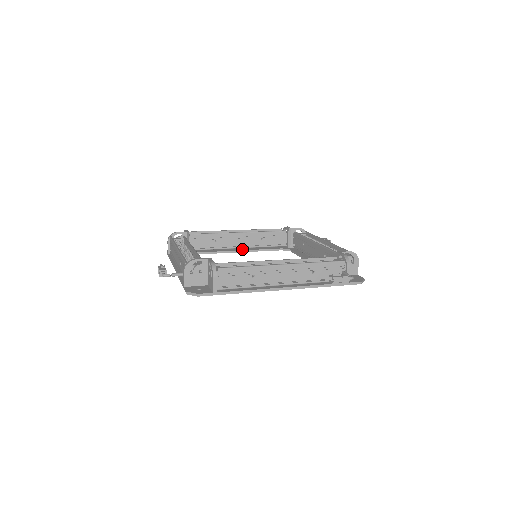
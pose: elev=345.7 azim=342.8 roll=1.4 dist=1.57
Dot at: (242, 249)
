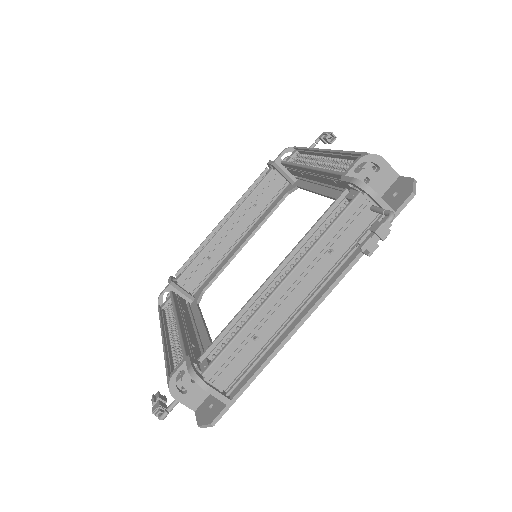
Dot at: (245, 238)
